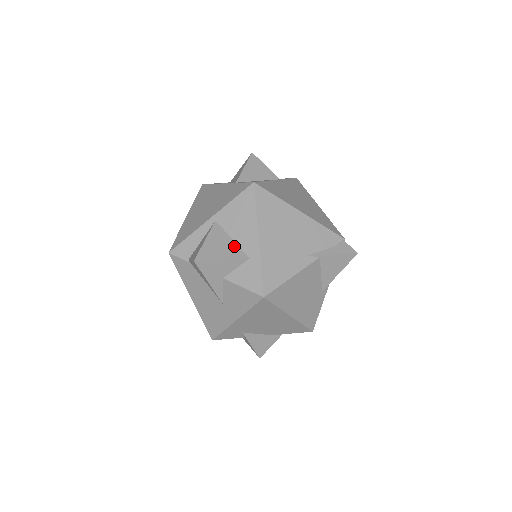
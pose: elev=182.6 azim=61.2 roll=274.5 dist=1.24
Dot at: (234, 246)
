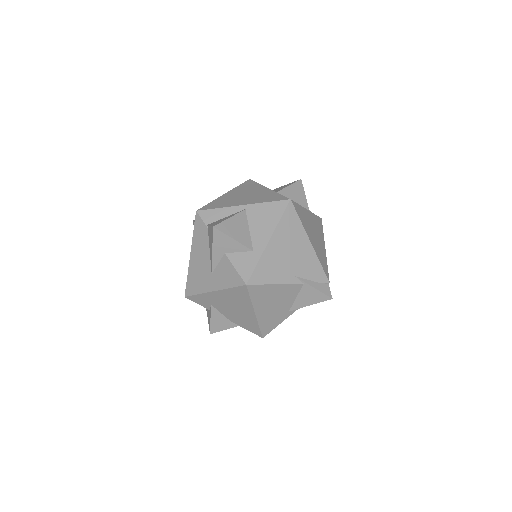
Dot at: (248, 235)
